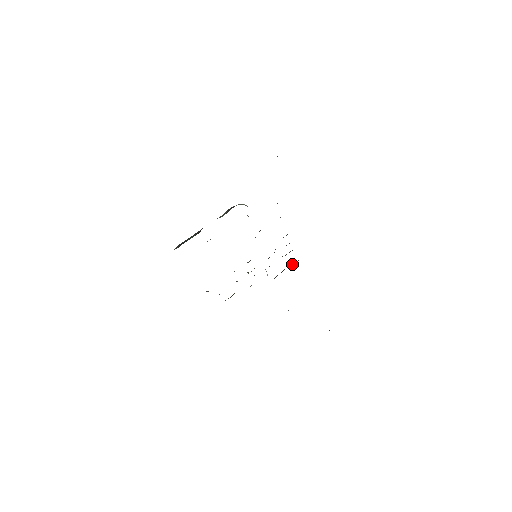
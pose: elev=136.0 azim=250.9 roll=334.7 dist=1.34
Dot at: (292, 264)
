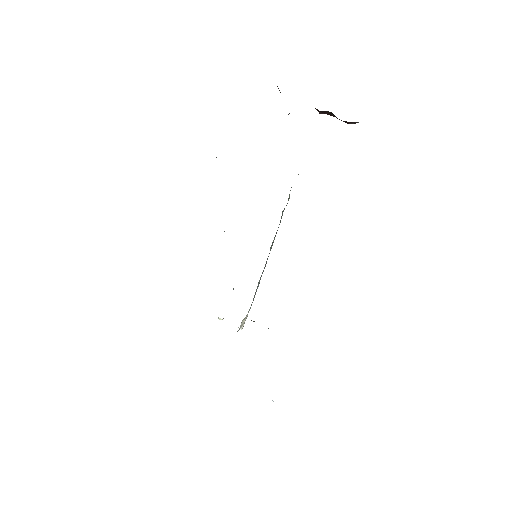
Dot at: occluded
